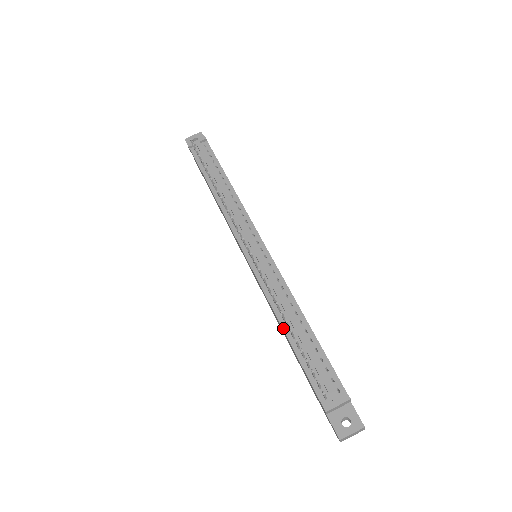
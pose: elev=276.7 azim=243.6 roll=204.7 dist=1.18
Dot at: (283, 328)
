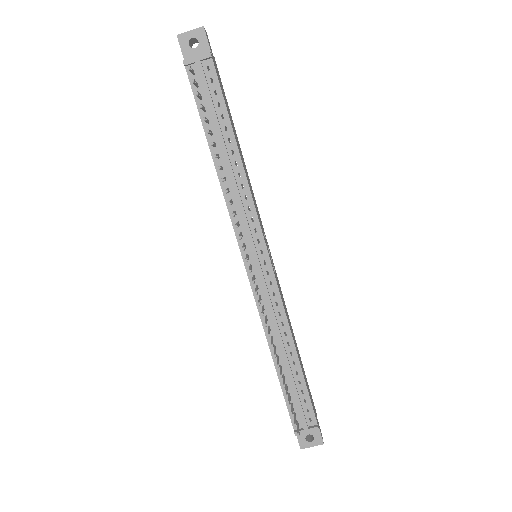
Dot at: (272, 356)
